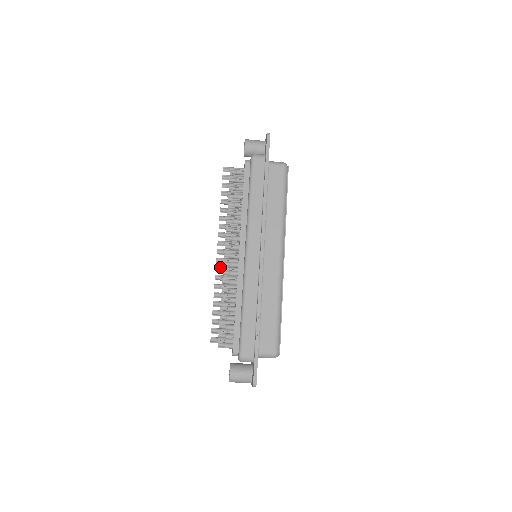
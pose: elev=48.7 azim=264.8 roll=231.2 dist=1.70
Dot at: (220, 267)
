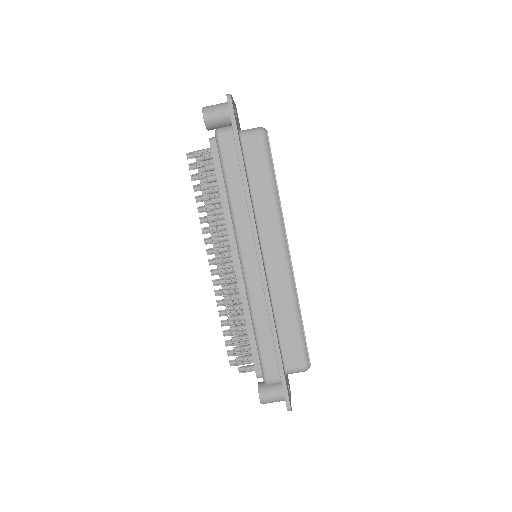
Dot at: (217, 280)
